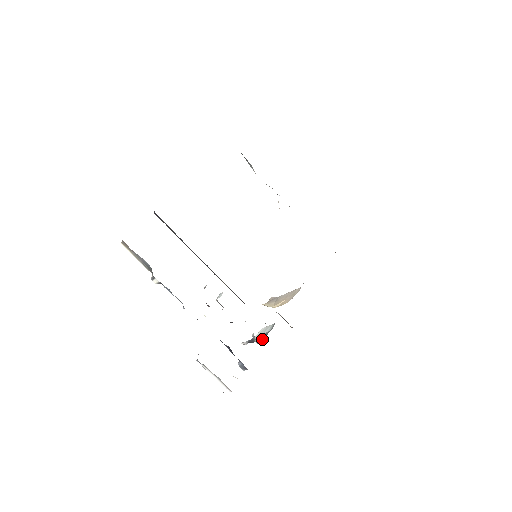
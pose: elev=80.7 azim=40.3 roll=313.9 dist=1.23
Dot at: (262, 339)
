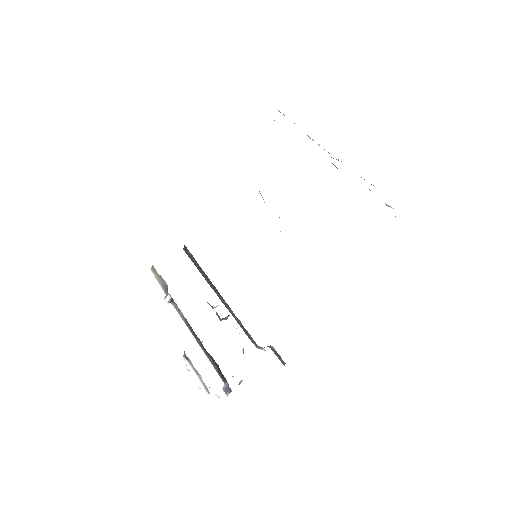
Dot at: occluded
